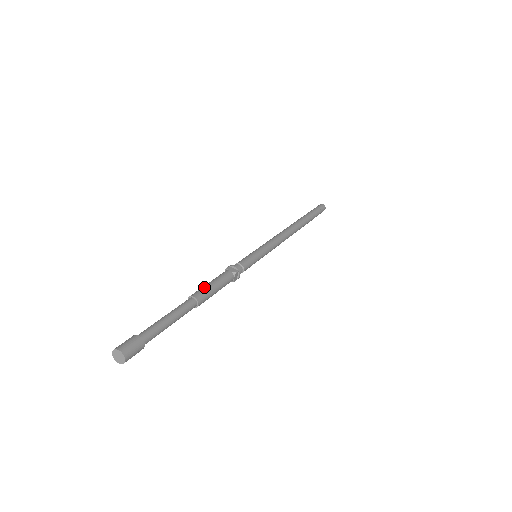
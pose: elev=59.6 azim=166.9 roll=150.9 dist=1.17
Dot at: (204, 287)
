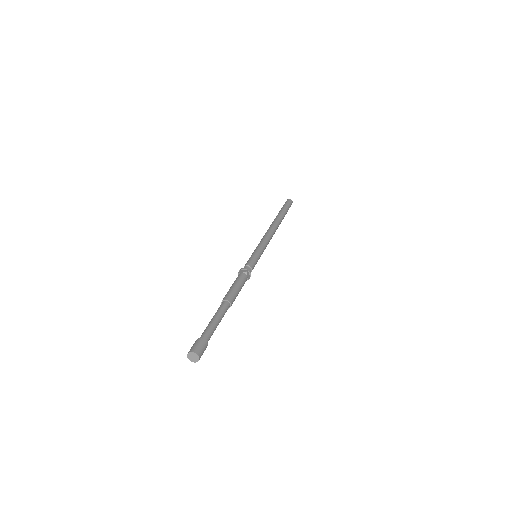
Dot at: (236, 293)
